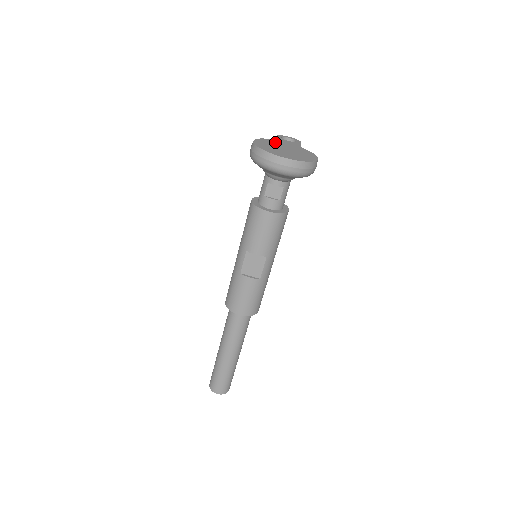
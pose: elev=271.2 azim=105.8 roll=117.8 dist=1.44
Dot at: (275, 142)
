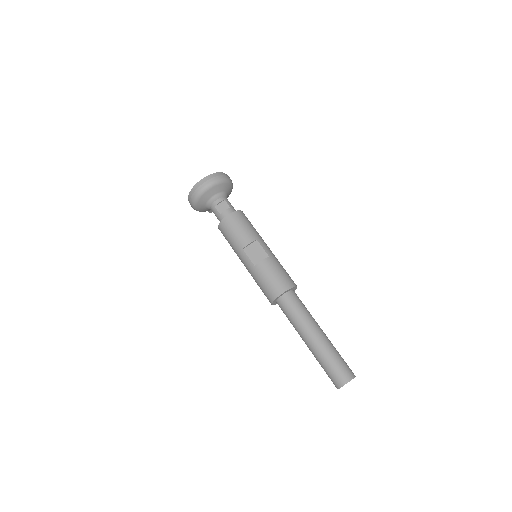
Dot at: occluded
